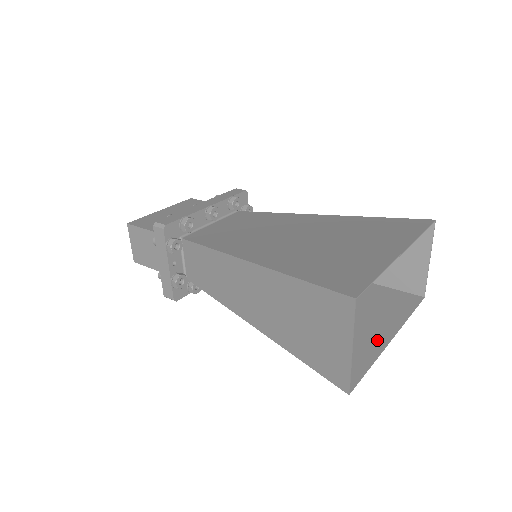
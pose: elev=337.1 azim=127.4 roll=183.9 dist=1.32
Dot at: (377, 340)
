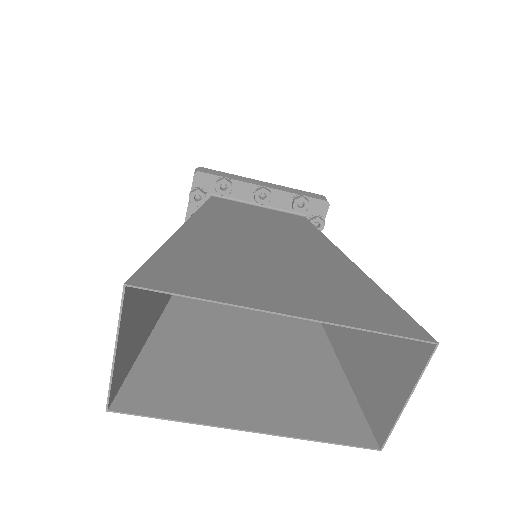
Dot at: (232, 414)
